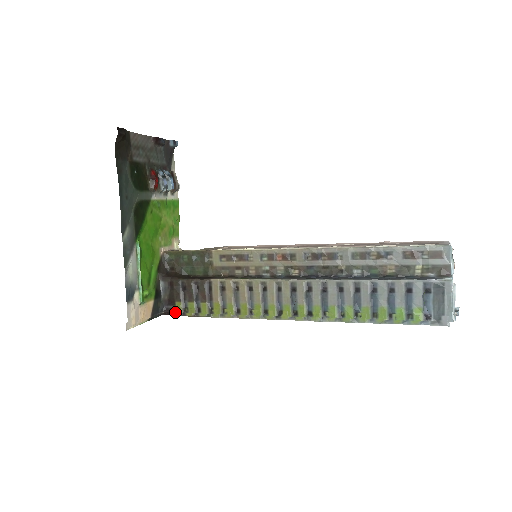
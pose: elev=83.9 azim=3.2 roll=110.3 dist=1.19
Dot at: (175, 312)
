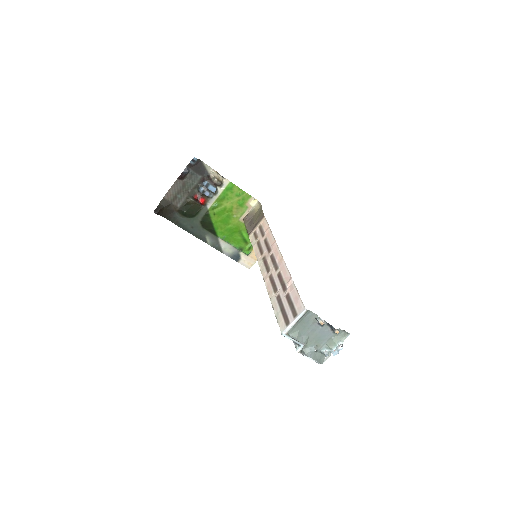
Dot at: occluded
